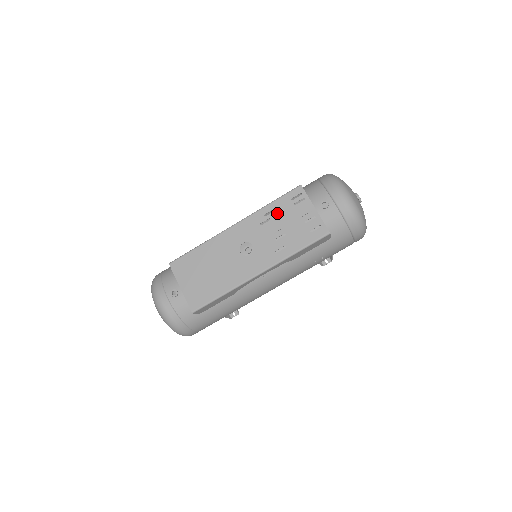
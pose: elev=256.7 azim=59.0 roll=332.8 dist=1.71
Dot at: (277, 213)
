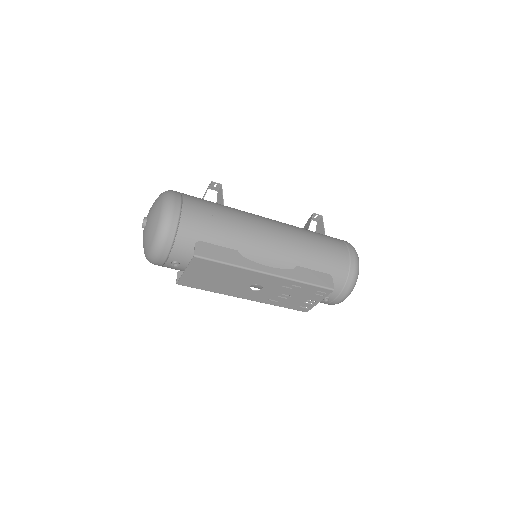
Dot at: (300, 290)
